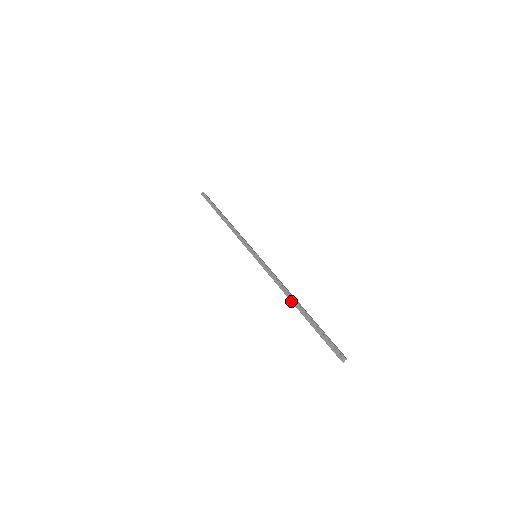
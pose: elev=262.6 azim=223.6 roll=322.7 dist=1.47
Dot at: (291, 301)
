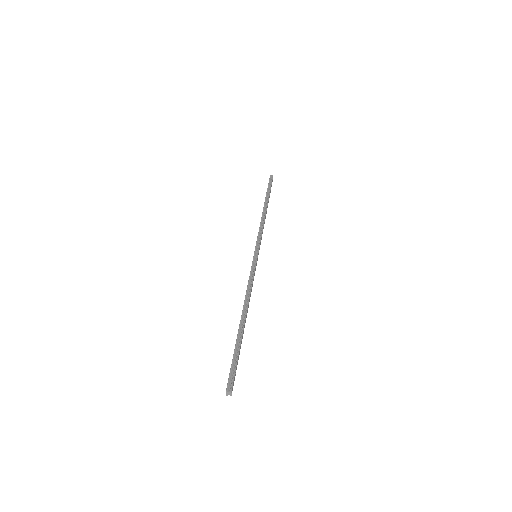
Dot at: (242, 312)
